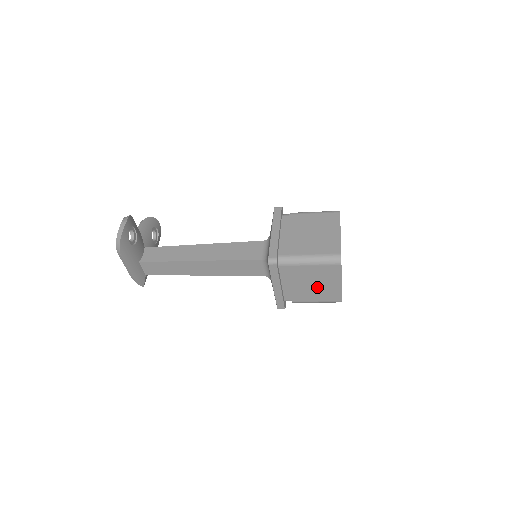
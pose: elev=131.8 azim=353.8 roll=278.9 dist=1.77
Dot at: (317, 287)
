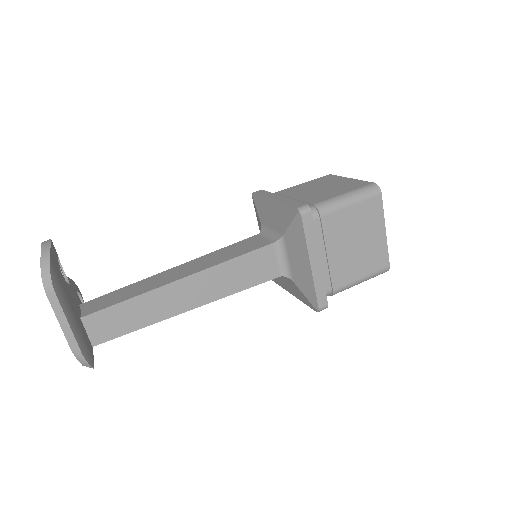
Dot at: (359, 248)
